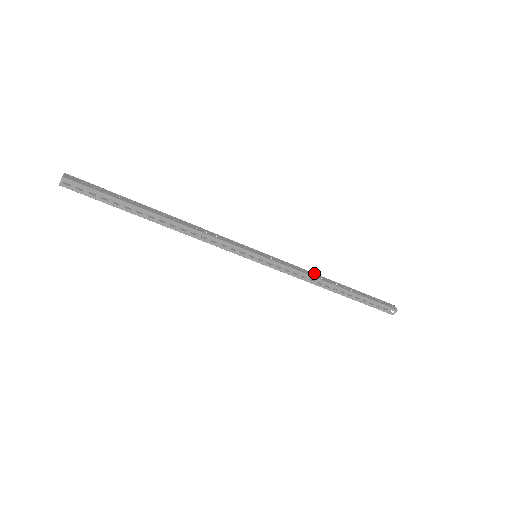
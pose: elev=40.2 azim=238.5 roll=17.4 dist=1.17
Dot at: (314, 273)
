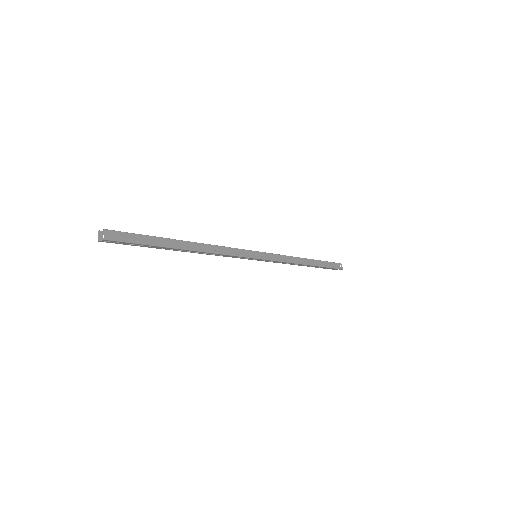
Dot at: (295, 257)
